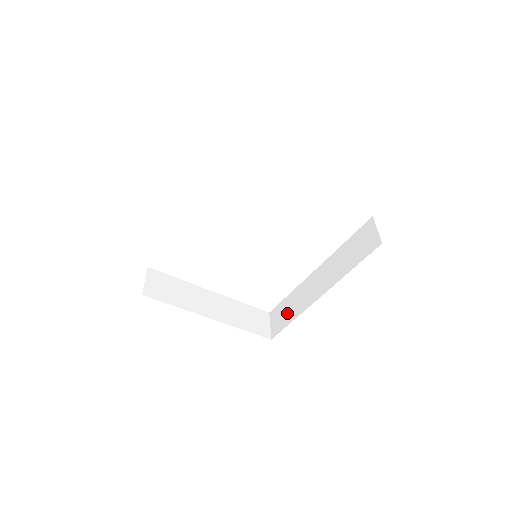
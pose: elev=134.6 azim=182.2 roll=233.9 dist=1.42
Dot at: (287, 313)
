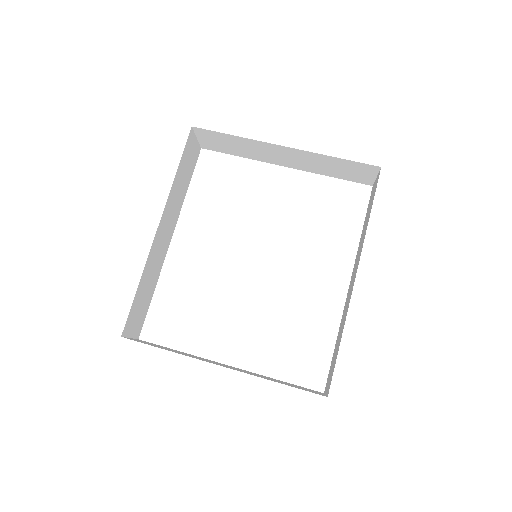
Dot at: (336, 350)
